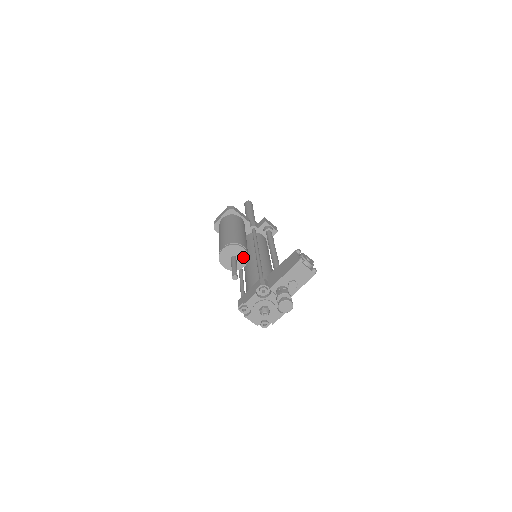
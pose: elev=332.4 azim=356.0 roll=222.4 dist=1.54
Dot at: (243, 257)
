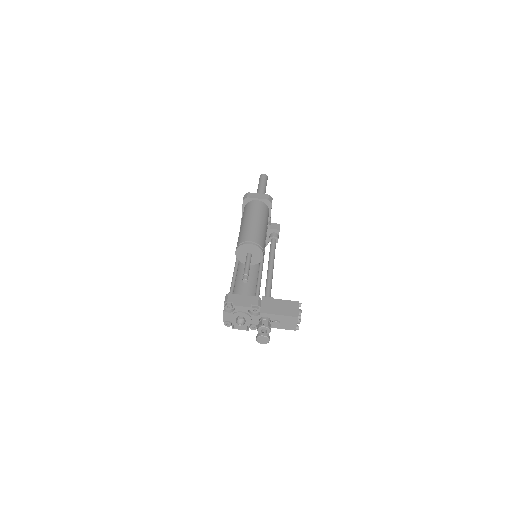
Dot at: (255, 260)
